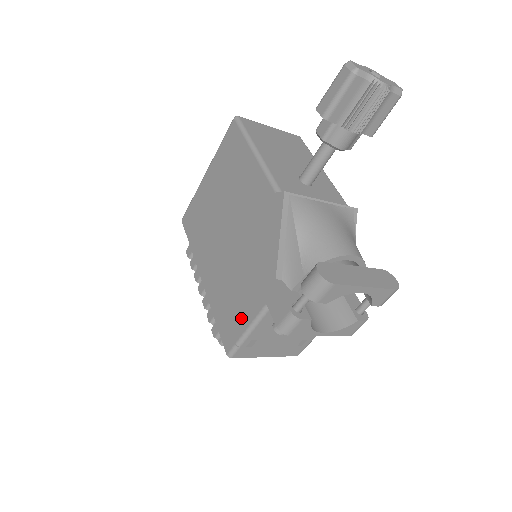
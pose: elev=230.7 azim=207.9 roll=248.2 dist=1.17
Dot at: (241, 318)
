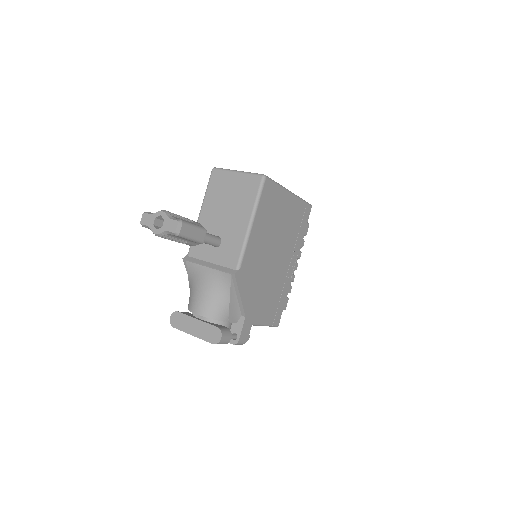
Dot at: occluded
